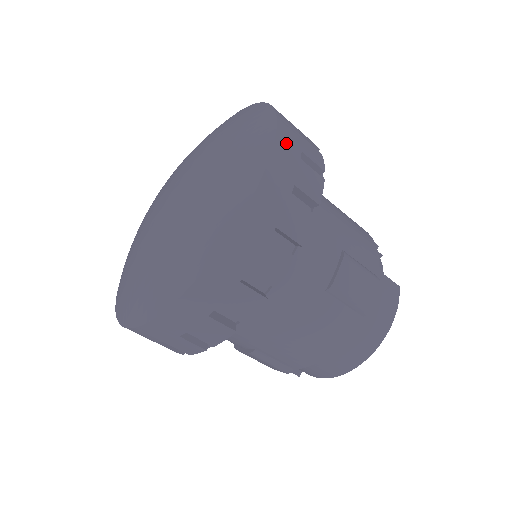
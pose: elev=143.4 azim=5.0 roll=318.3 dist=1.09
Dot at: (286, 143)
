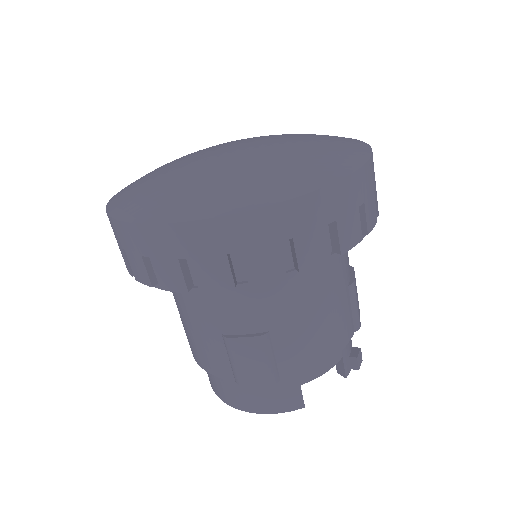
Dot at: (281, 218)
